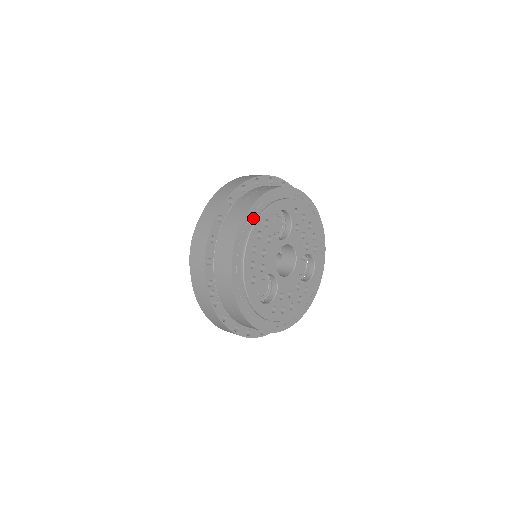
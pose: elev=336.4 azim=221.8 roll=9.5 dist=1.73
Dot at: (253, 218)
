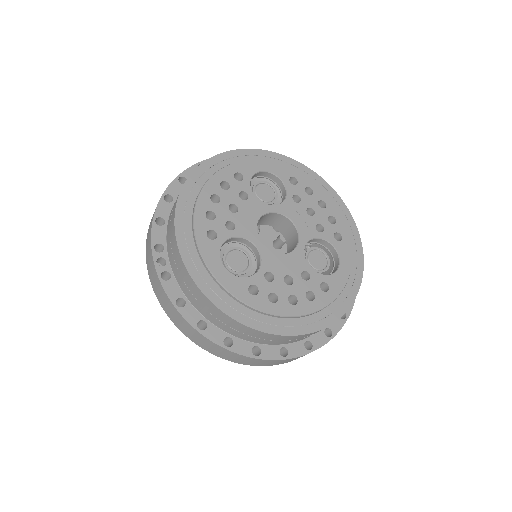
Dot at: (218, 168)
